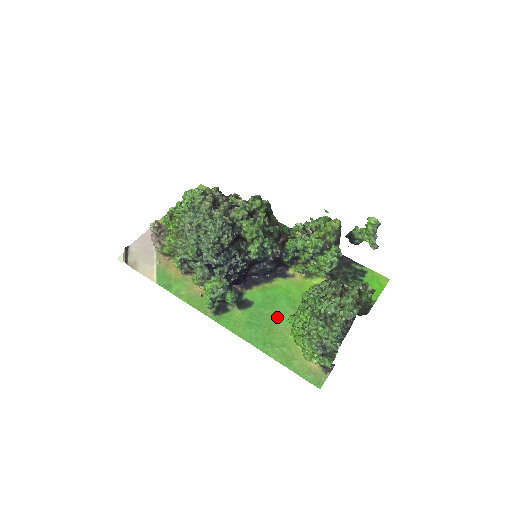
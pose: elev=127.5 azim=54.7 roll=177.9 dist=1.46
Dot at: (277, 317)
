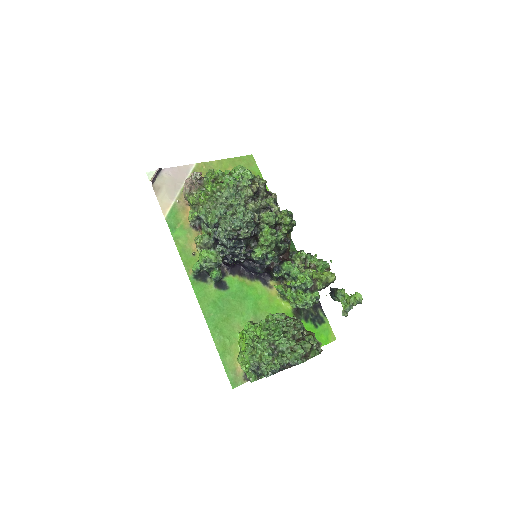
Dot at: (238, 312)
